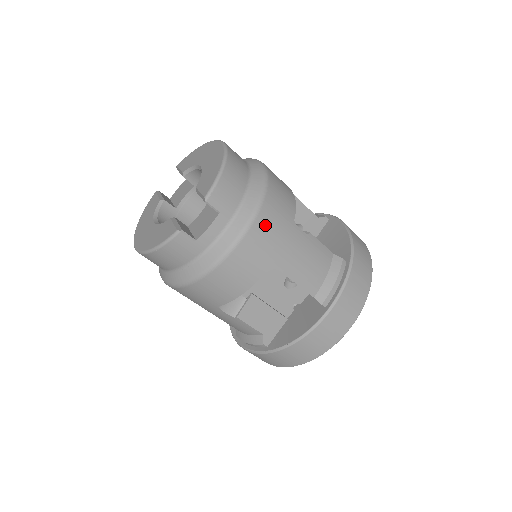
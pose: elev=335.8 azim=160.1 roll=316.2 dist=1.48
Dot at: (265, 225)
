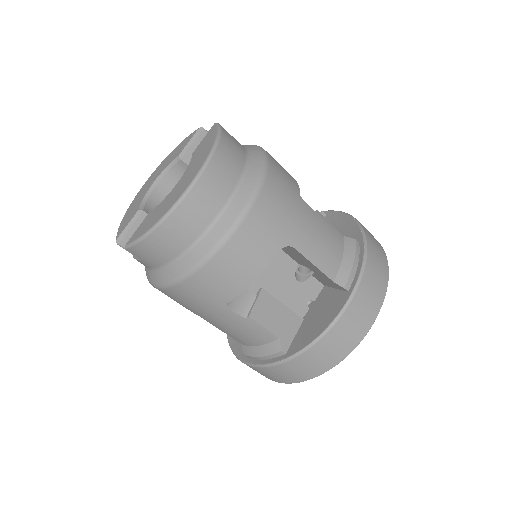
Dot at: (181, 295)
